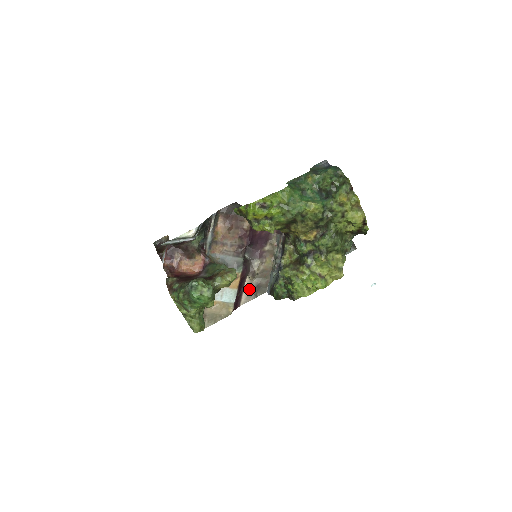
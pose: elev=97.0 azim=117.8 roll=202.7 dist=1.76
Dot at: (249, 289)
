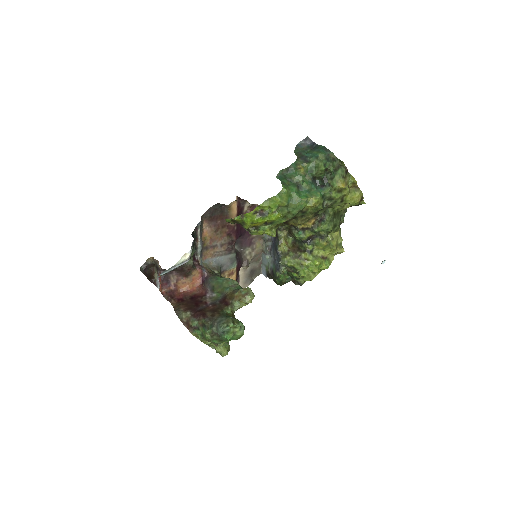
Dot at: (244, 276)
